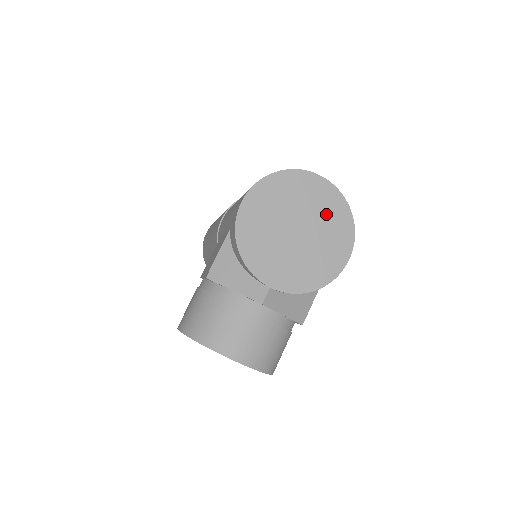
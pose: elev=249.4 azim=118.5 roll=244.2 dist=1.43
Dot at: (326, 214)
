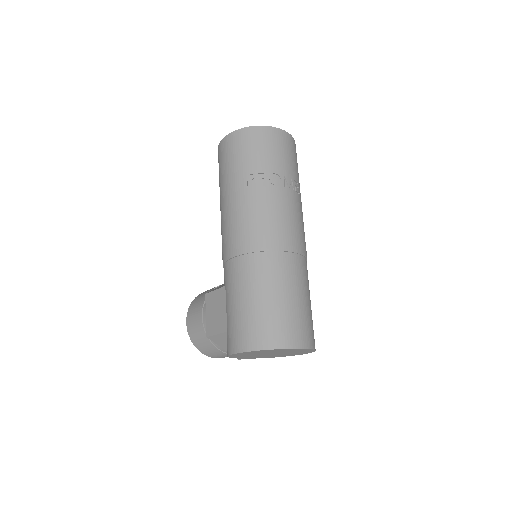
Dot at: occluded
